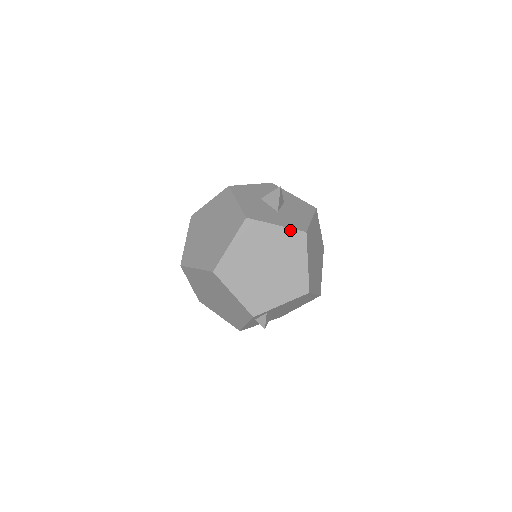
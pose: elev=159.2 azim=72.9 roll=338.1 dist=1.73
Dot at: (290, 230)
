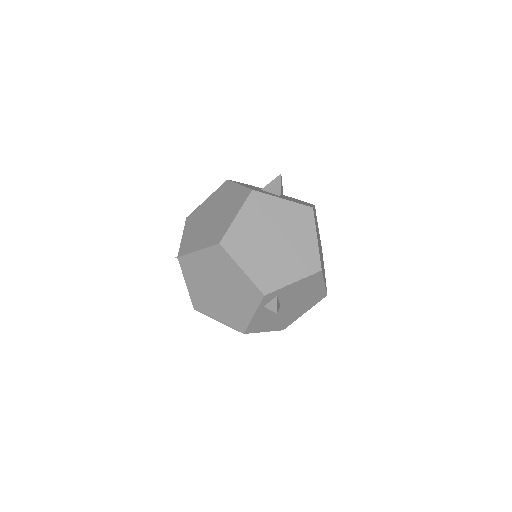
Dot at: (297, 205)
